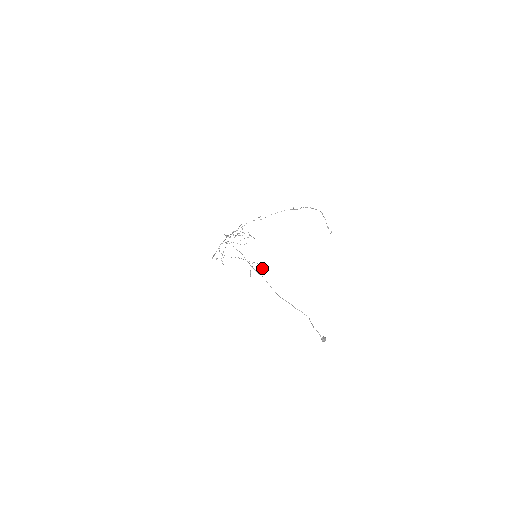
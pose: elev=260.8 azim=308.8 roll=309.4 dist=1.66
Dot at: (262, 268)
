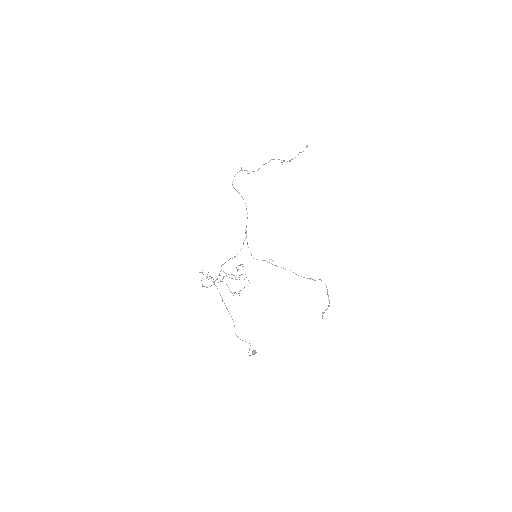
Dot at: (306, 147)
